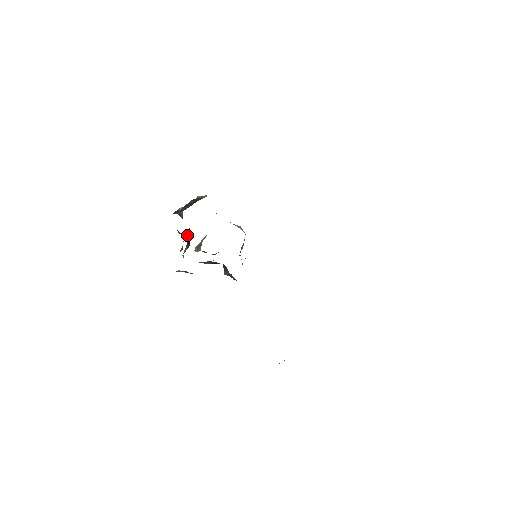
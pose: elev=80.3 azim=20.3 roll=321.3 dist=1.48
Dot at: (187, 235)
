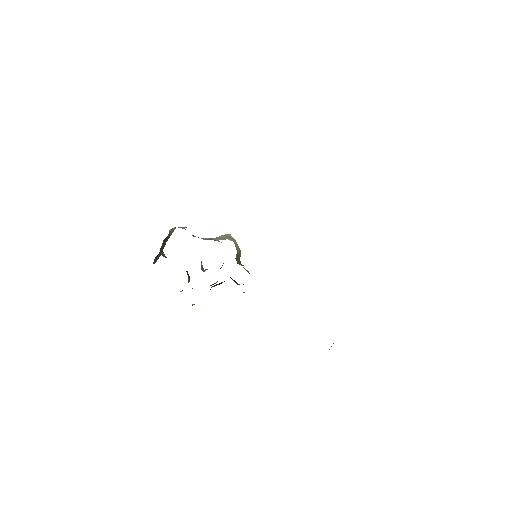
Dot at: occluded
